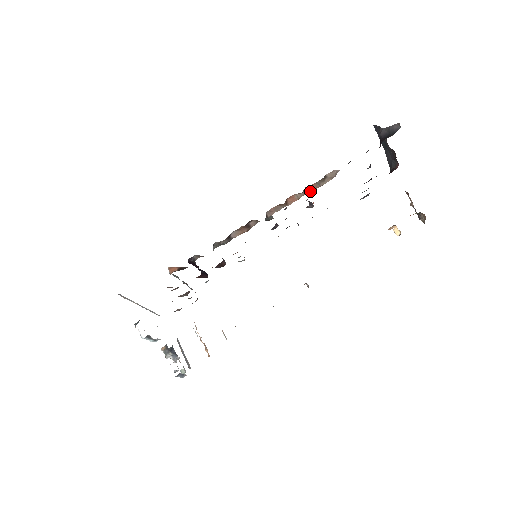
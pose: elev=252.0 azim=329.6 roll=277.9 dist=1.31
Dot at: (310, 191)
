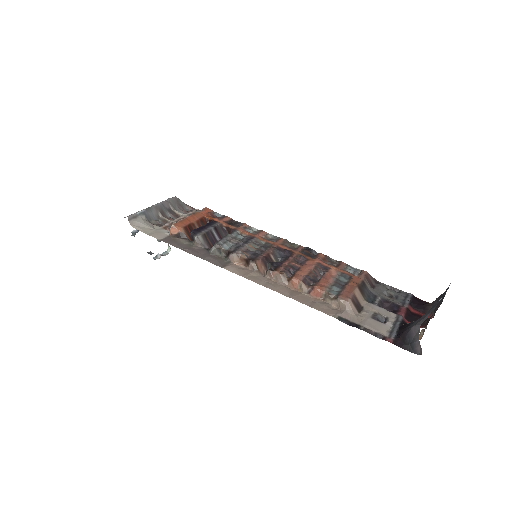
Dot at: (312, 295)
